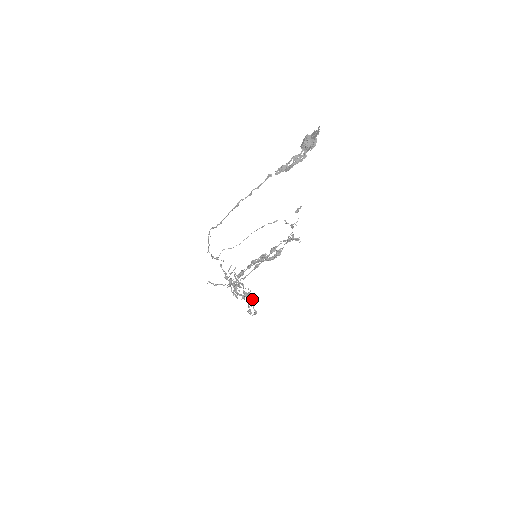
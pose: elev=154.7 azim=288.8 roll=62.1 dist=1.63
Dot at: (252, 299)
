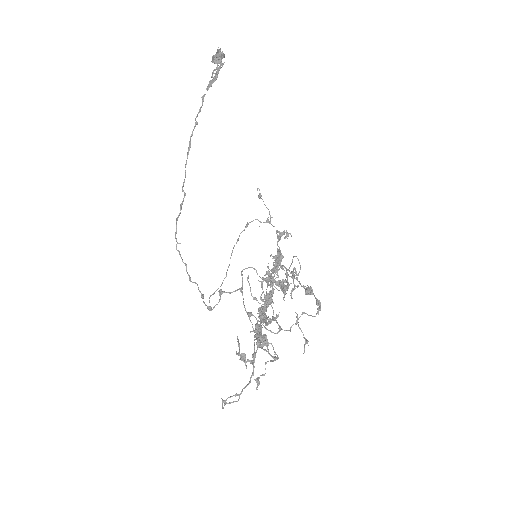
Dot at: (295, 271)
